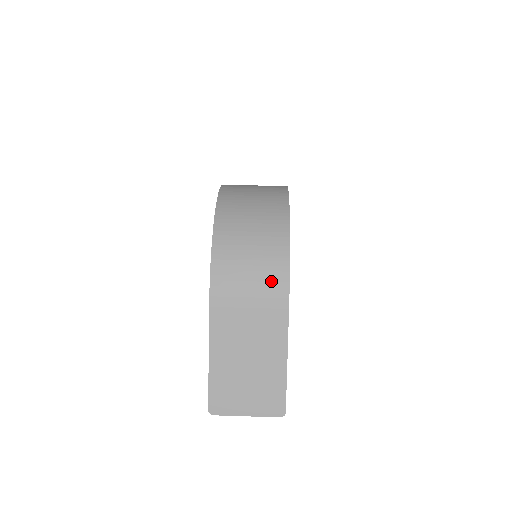
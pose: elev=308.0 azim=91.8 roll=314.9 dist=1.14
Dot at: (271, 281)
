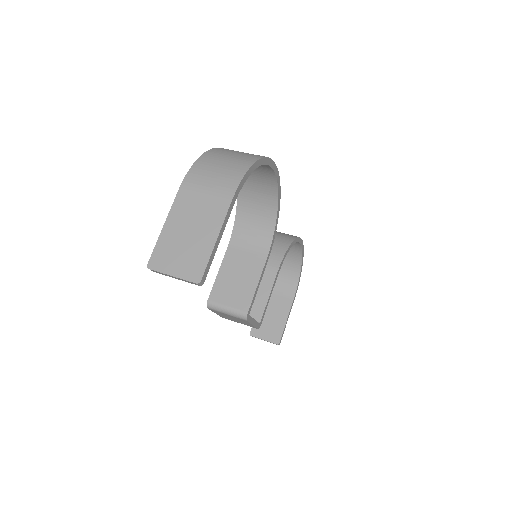
Dot at: (226, 183)
